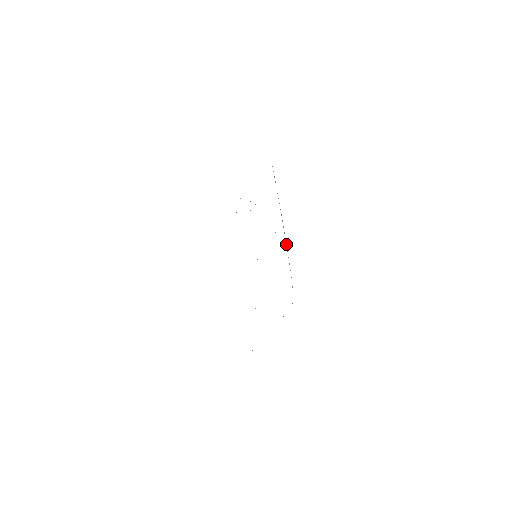
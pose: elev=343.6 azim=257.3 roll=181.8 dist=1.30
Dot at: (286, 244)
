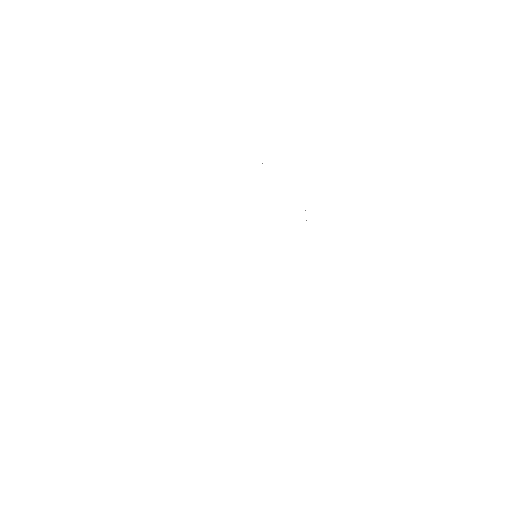
Dot at: occluded
